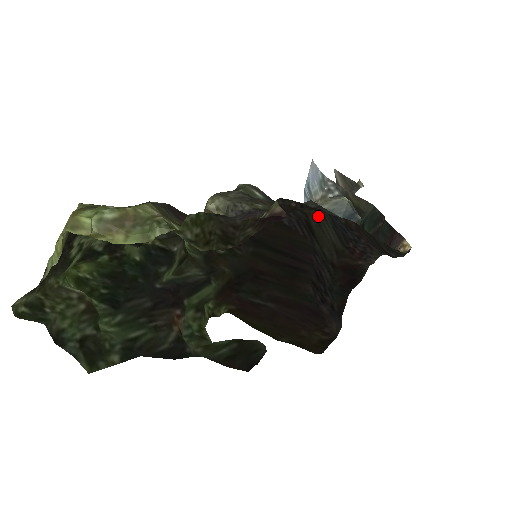
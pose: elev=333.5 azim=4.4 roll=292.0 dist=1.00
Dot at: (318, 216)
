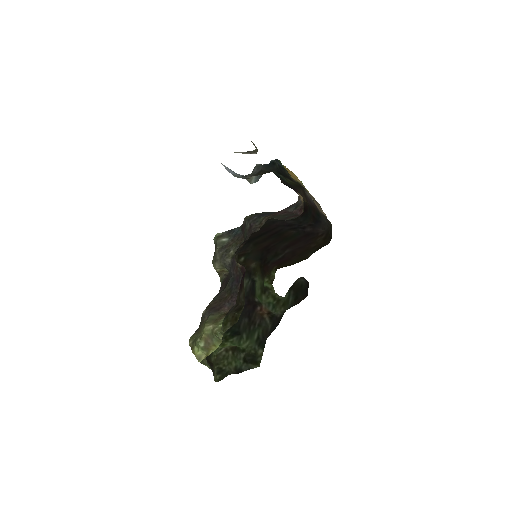
Dot at: occluded
